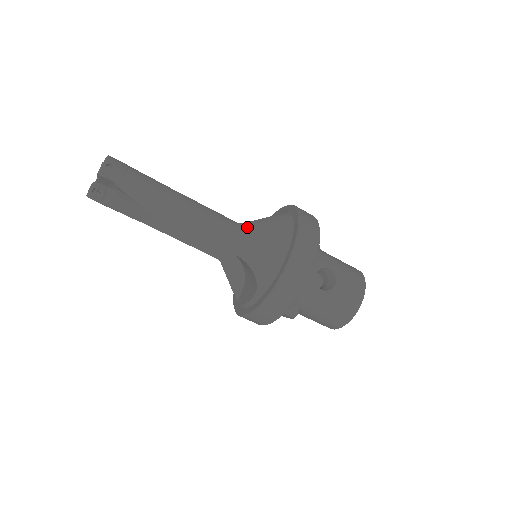
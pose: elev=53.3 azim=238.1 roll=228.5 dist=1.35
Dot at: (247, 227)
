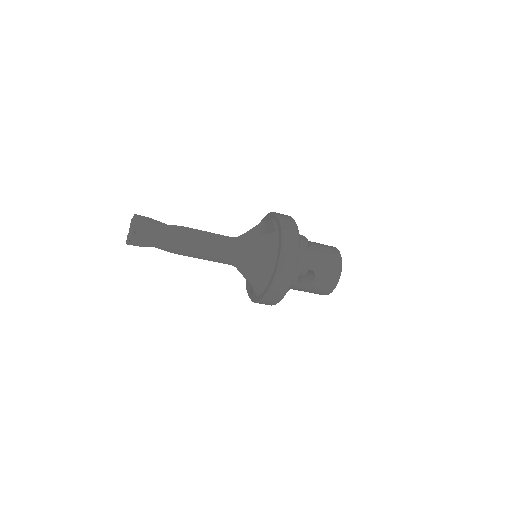
Dot at: (244, 249)
